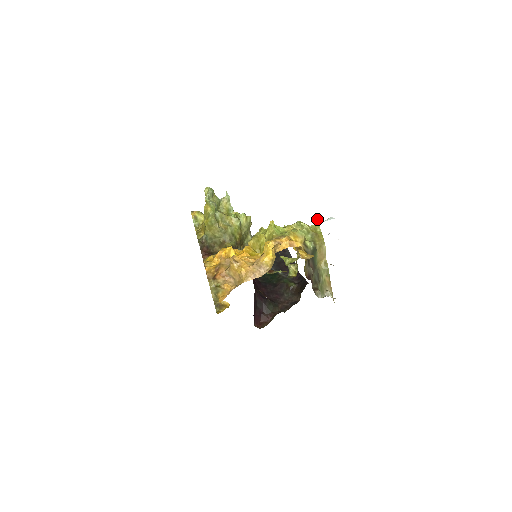
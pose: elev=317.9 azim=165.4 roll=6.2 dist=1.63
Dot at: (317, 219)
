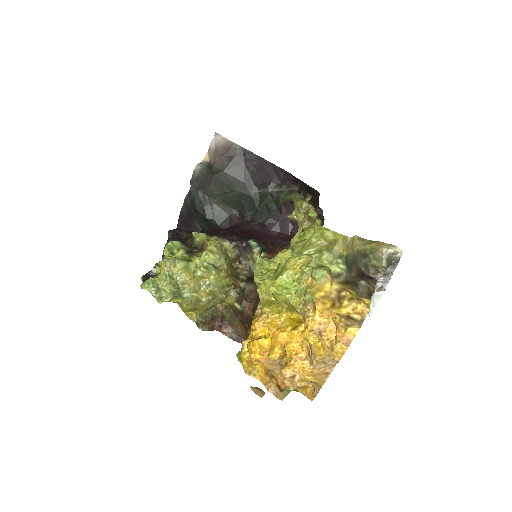
Dot at: (314, 227)
